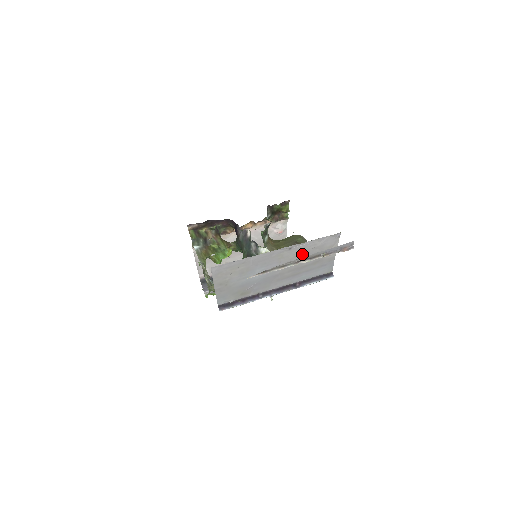
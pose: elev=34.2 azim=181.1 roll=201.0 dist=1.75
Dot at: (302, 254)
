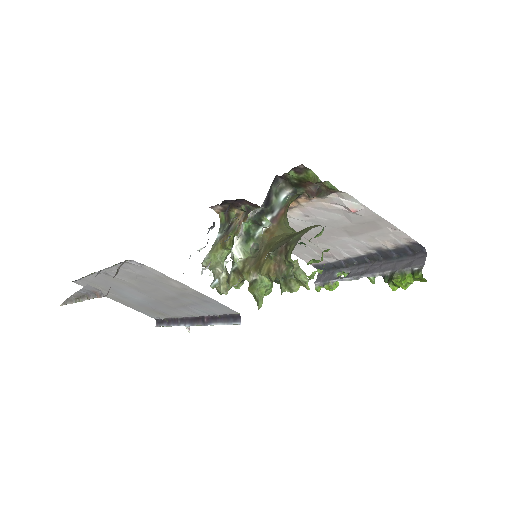
Dot at: (140, 281)
